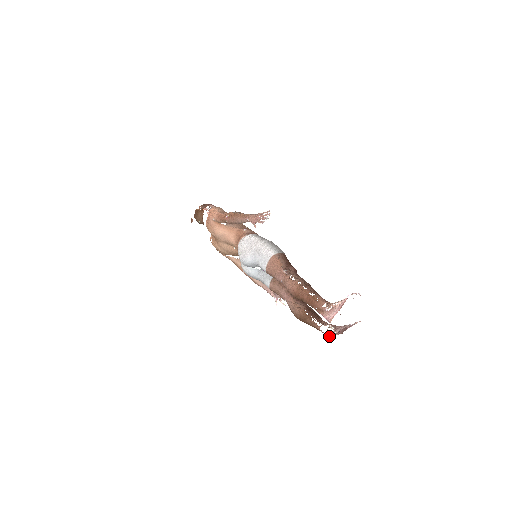
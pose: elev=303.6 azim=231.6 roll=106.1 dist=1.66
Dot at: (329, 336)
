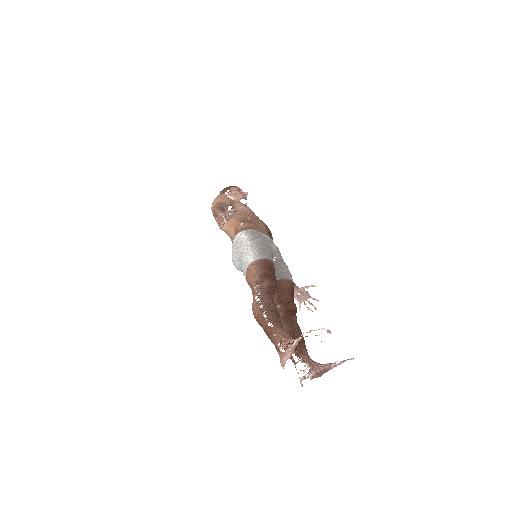
Dot at: (301, 380)
